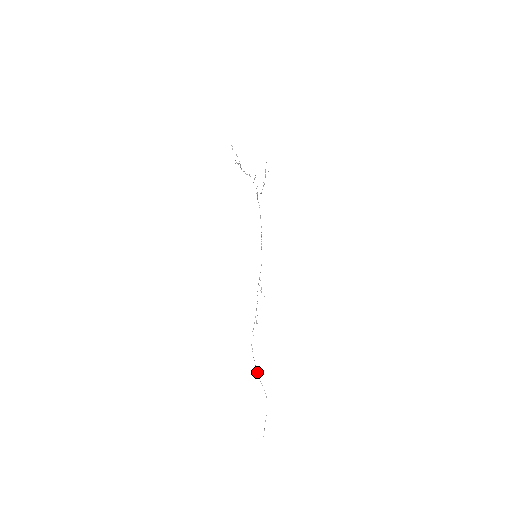
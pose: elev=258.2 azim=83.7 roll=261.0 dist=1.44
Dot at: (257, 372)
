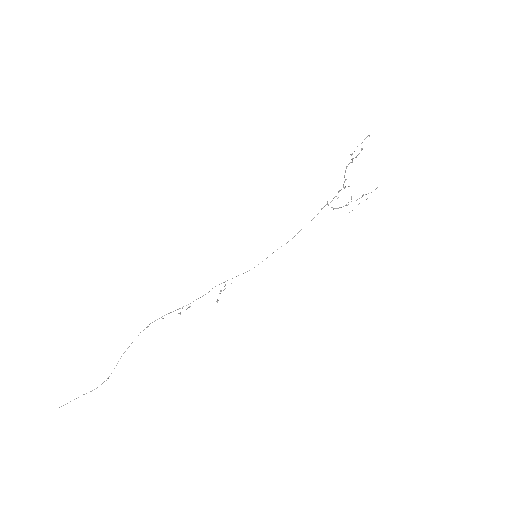
Dot at: occluded
